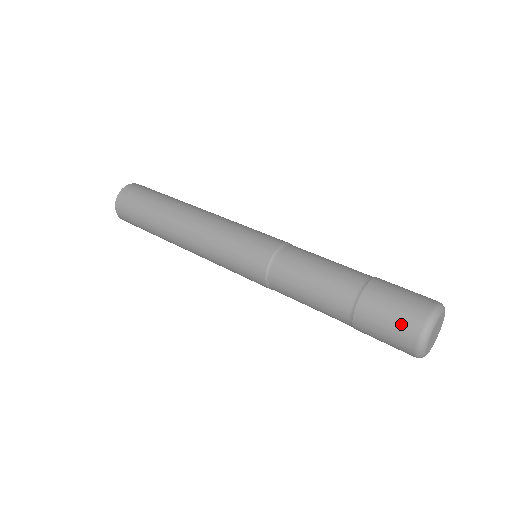
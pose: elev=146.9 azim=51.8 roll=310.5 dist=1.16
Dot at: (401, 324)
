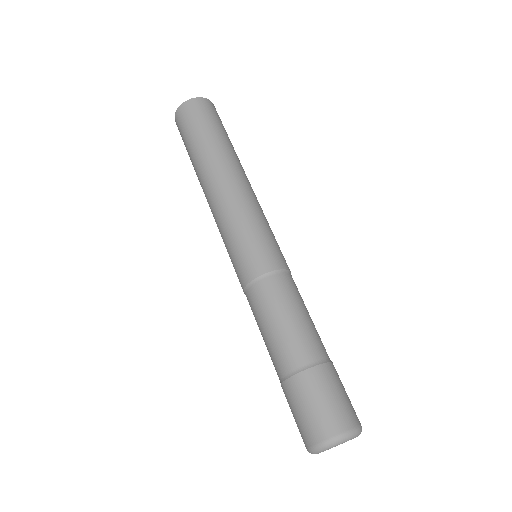
Dot at: (313, 422)
